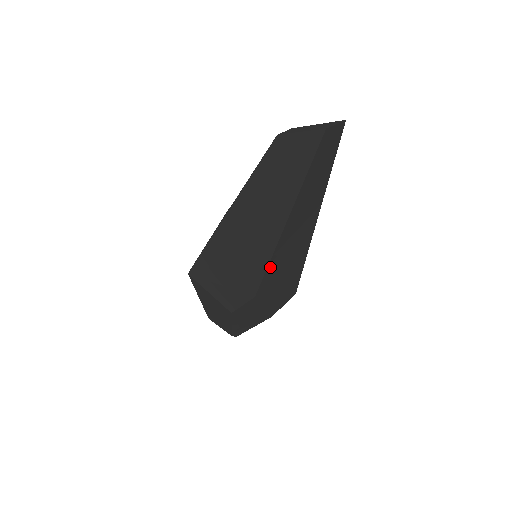
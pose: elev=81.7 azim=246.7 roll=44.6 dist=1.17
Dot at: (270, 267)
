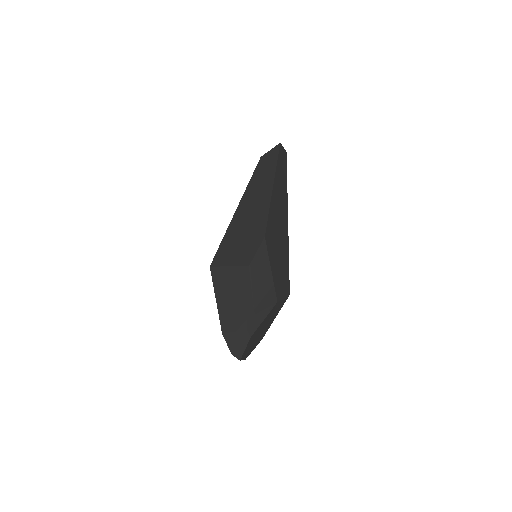
Dot at: (270, 215)
